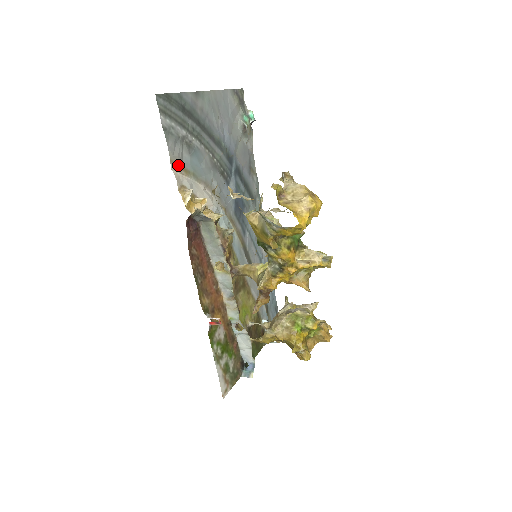
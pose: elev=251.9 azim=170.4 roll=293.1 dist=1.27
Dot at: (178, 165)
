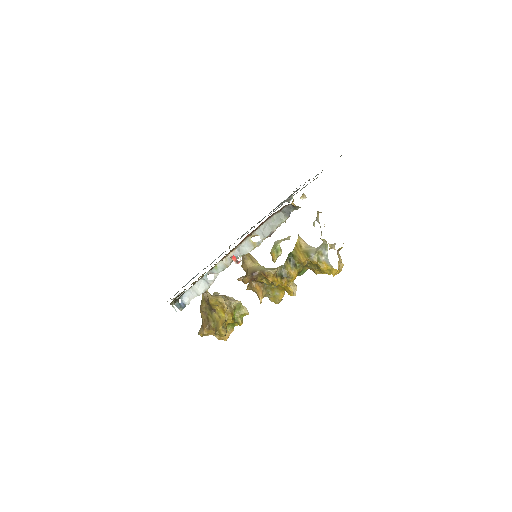
Dot at: occluded
